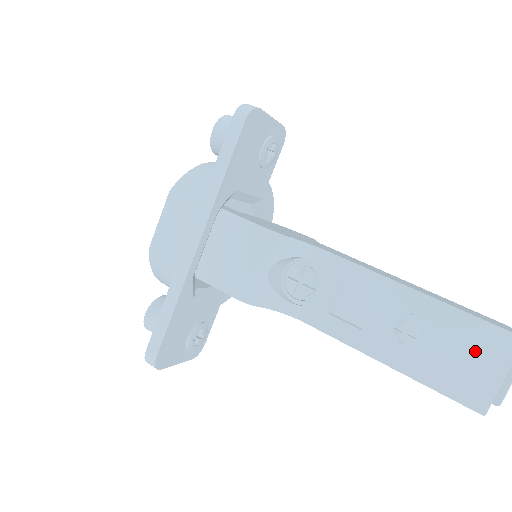
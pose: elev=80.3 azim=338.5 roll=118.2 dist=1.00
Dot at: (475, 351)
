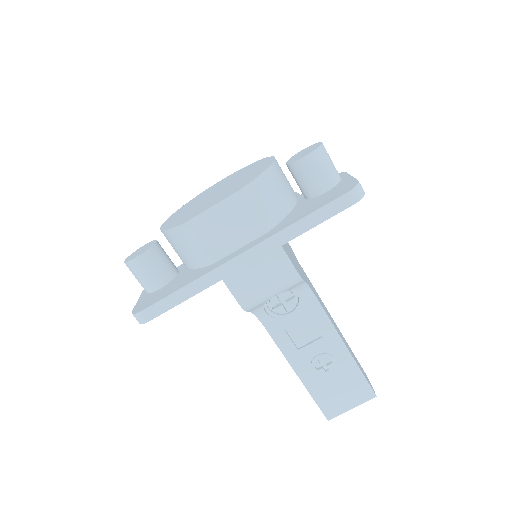
Dot at: (349, 391)
